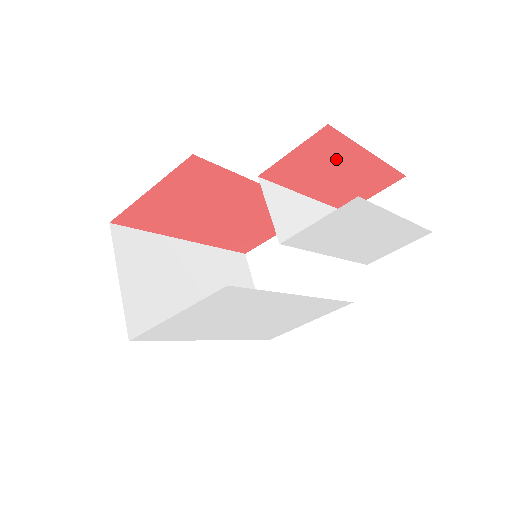
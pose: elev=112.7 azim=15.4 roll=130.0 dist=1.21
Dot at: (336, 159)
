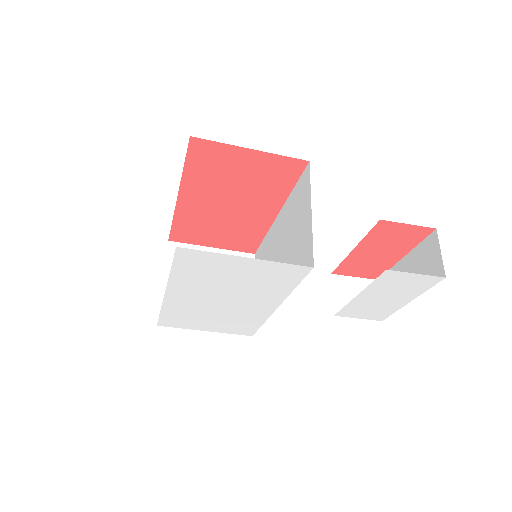
Dot at: (398, 245)
